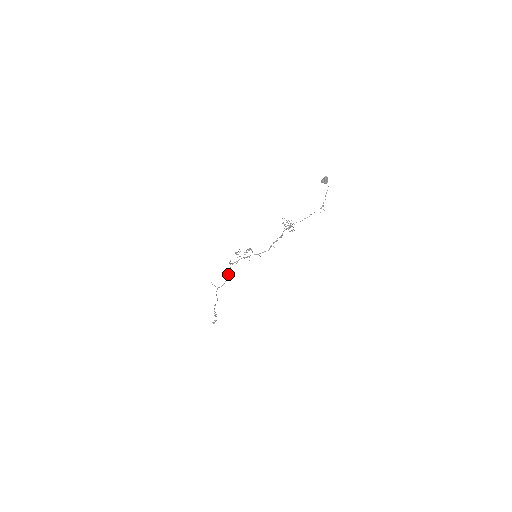
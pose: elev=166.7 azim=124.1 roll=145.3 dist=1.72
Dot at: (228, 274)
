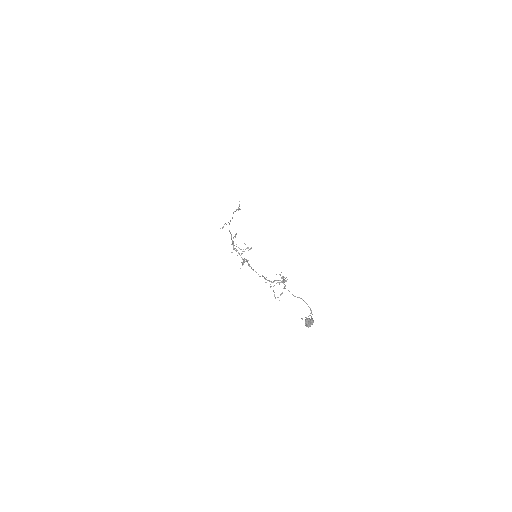
Dot at: (232, 240)
